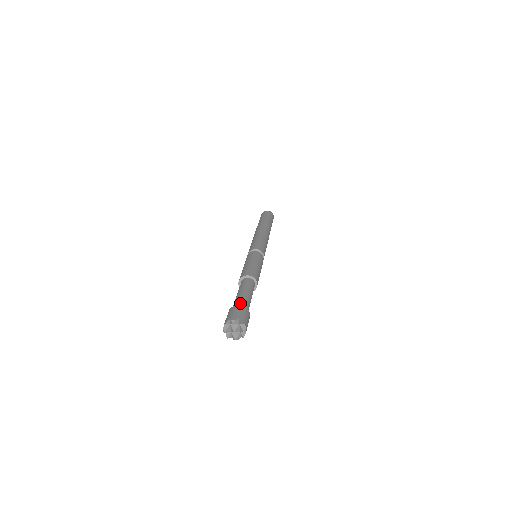
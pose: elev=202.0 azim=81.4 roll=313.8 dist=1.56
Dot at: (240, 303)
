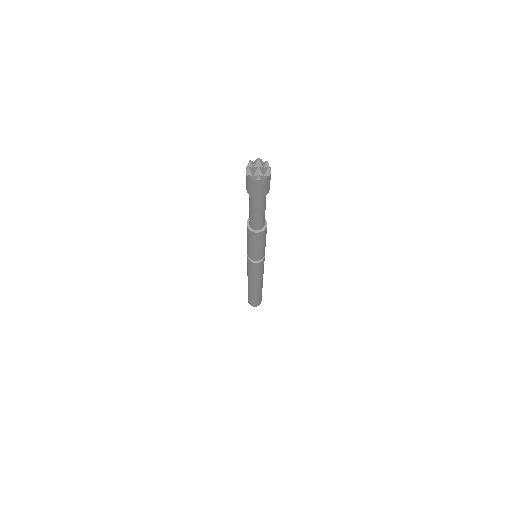
Dot at: occluded
